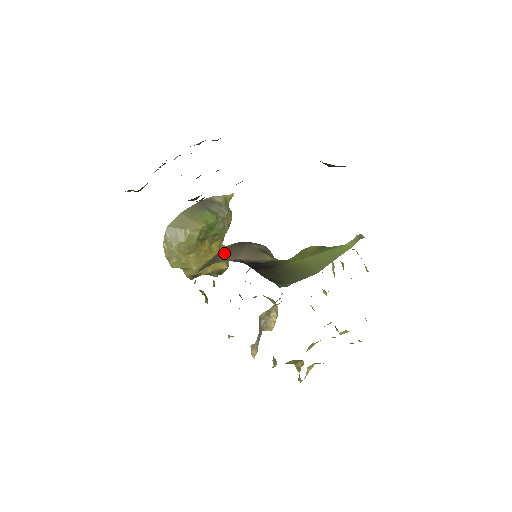
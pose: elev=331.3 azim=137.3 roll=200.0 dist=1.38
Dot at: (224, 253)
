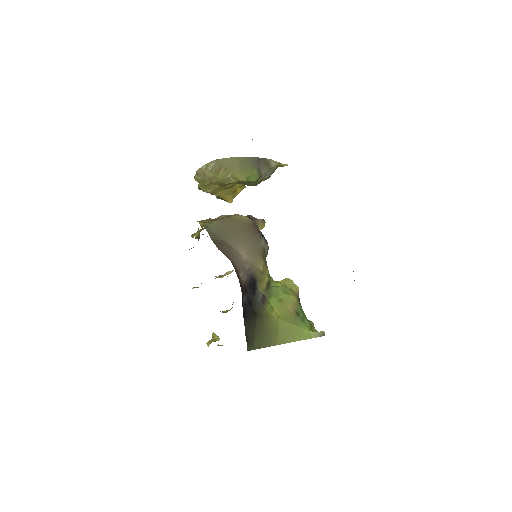
Dot at: (238, 231)
